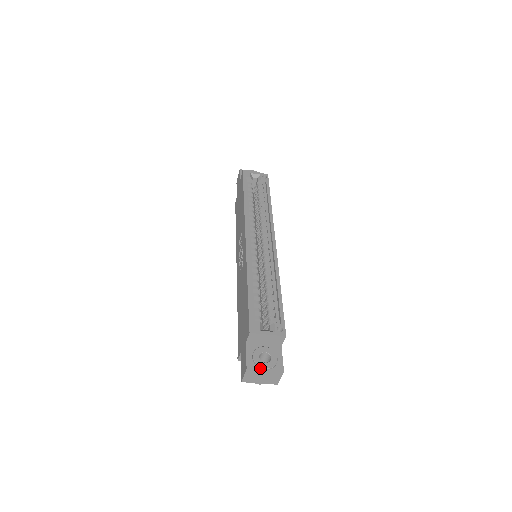
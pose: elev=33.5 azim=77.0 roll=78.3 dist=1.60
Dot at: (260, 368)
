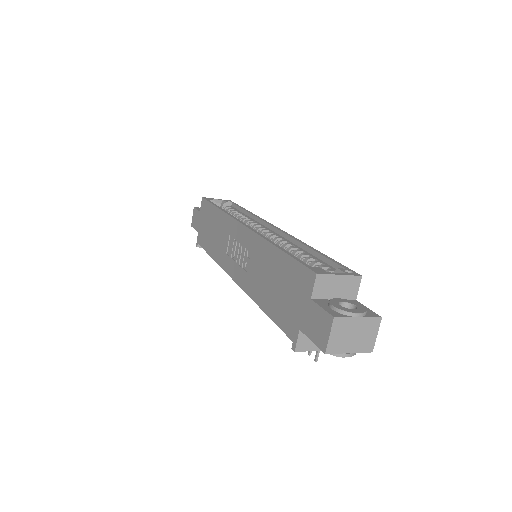
Dot at: (350, 315)
